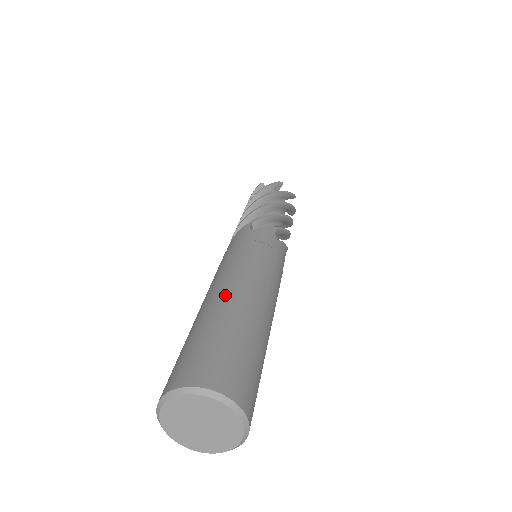
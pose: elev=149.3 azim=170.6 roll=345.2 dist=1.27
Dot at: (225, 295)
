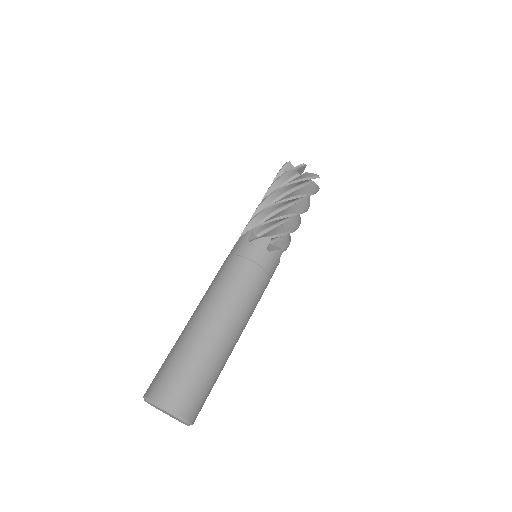
Dot at: (200, 321)
